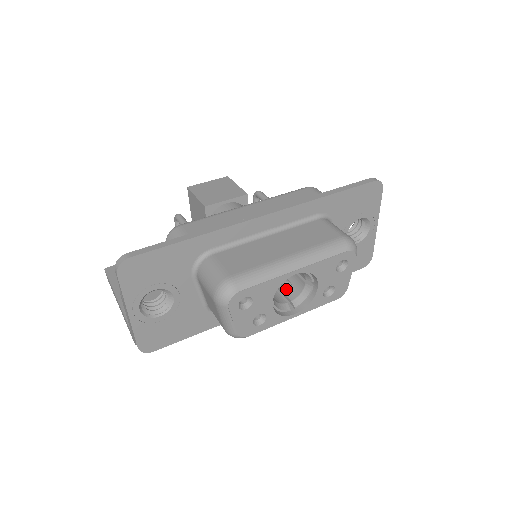
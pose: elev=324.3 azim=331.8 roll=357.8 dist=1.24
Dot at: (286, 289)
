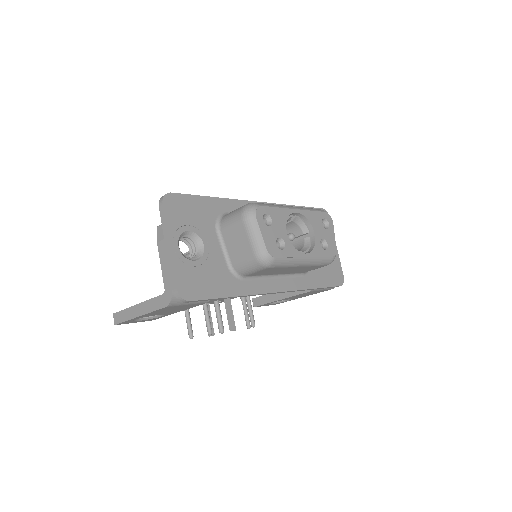
Dot at: (292, 237)
